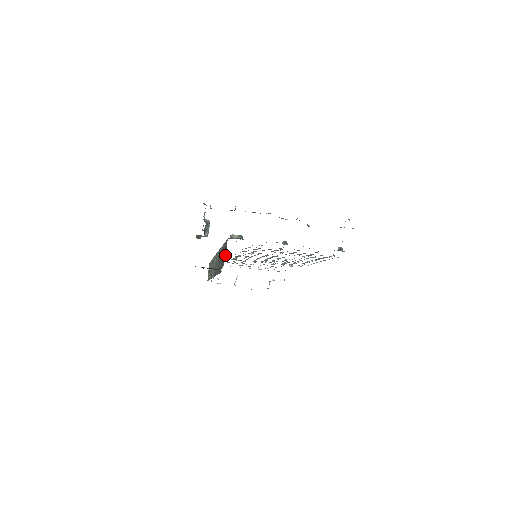
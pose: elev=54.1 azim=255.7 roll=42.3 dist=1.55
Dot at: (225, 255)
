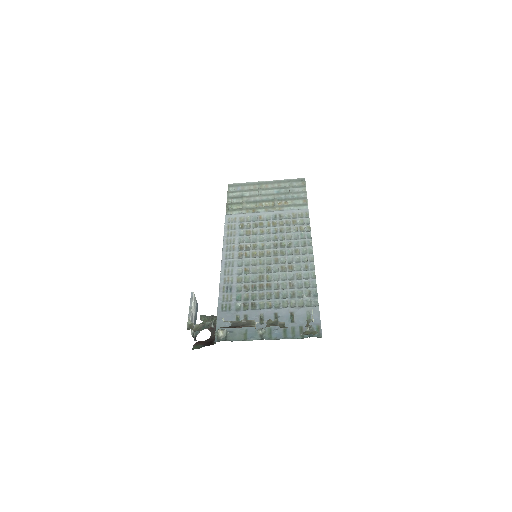
Dot at: occluded
